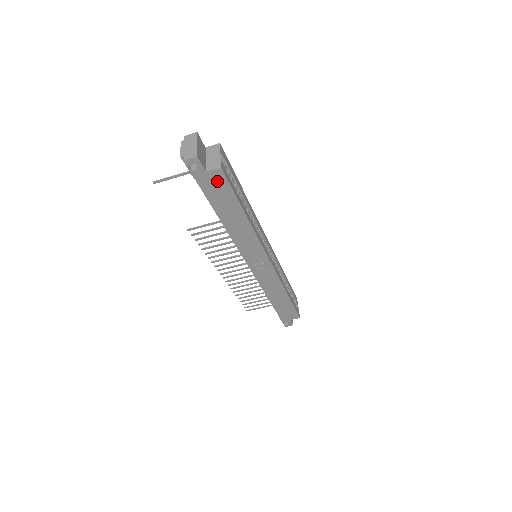
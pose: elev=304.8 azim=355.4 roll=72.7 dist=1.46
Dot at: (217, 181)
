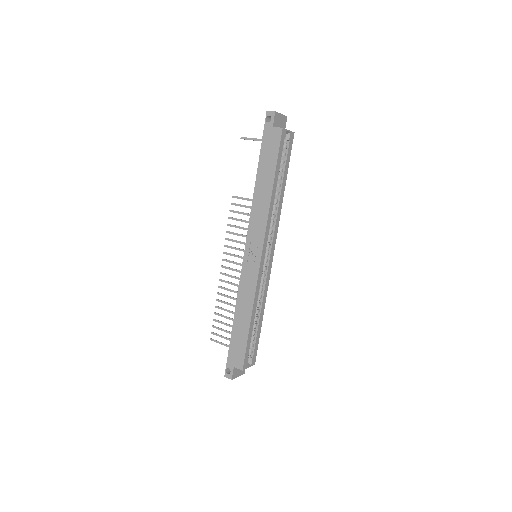
Dot at: (274, 139)
